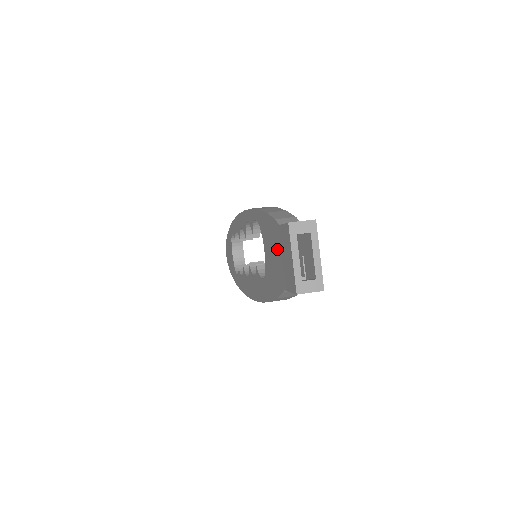
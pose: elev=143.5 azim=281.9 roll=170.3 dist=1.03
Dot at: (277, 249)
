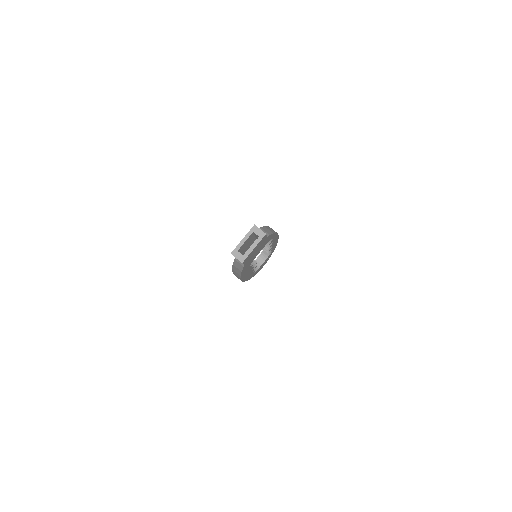
Dot at: occluded
